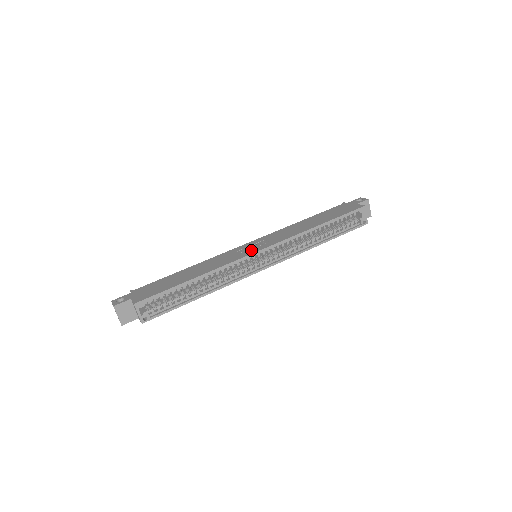
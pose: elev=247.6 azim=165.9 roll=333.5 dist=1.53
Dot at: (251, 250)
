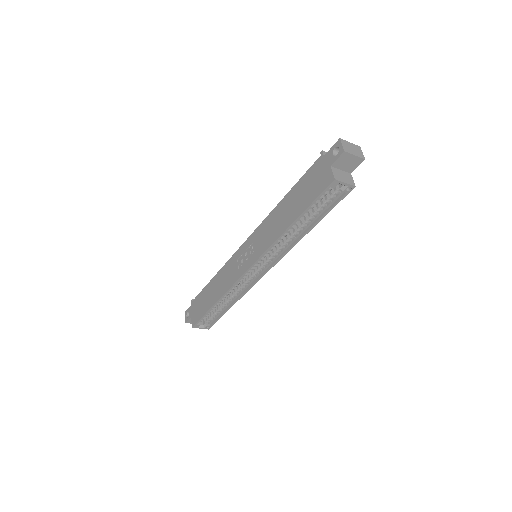
Dot at: (243, 265)
